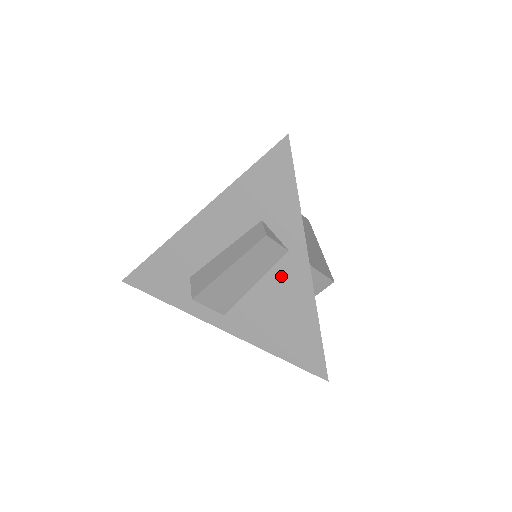
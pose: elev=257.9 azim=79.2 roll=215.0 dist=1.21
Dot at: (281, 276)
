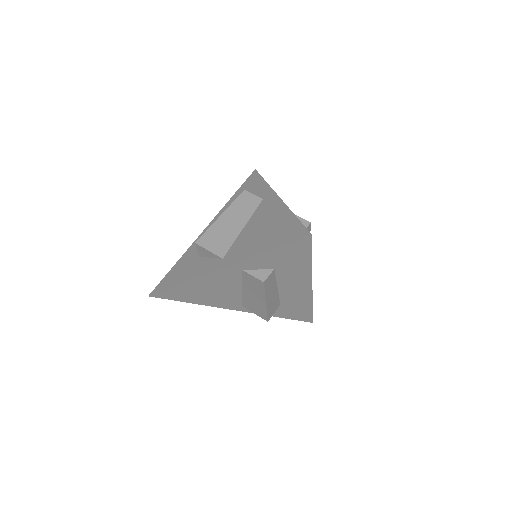
Dot at: (260, 211)
